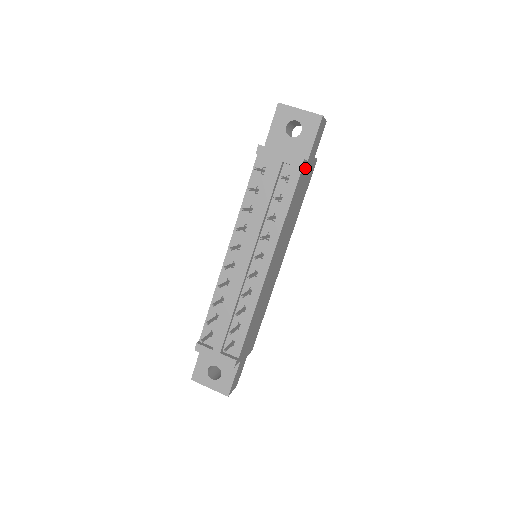
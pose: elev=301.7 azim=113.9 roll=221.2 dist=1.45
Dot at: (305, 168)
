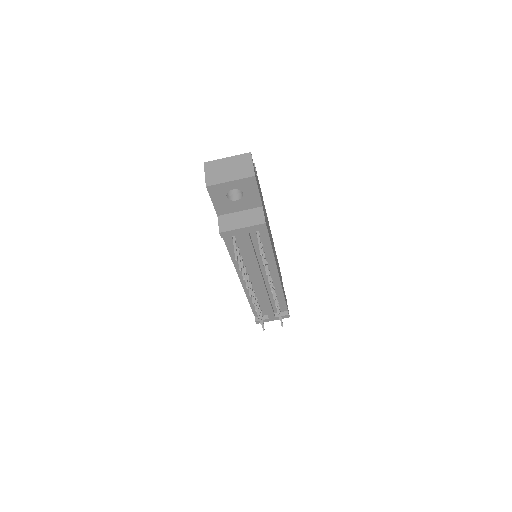
Dot at: occluded
